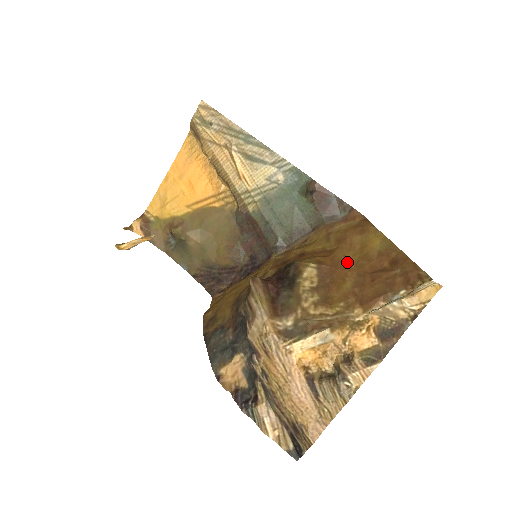
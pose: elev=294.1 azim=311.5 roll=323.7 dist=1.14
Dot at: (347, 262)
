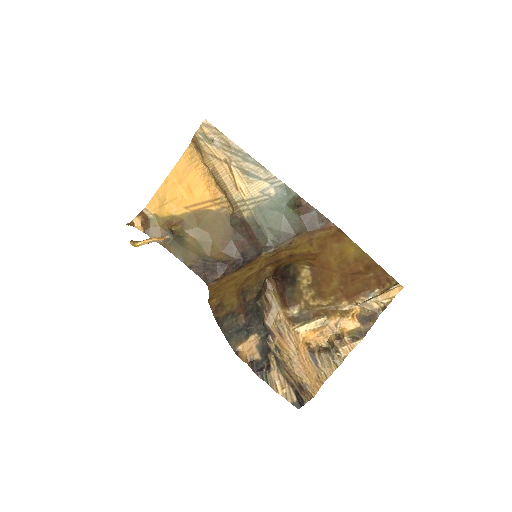
Dot at: (331, 265)
